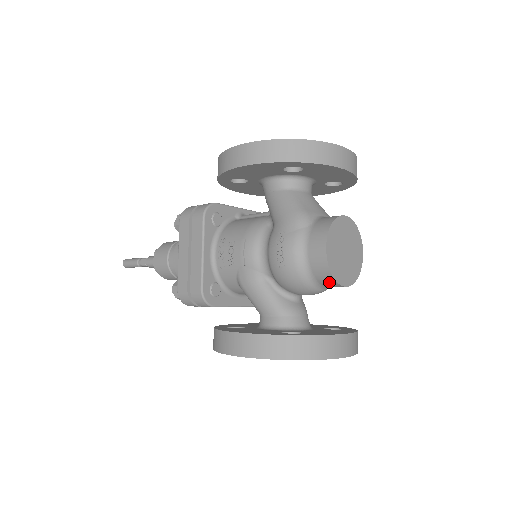
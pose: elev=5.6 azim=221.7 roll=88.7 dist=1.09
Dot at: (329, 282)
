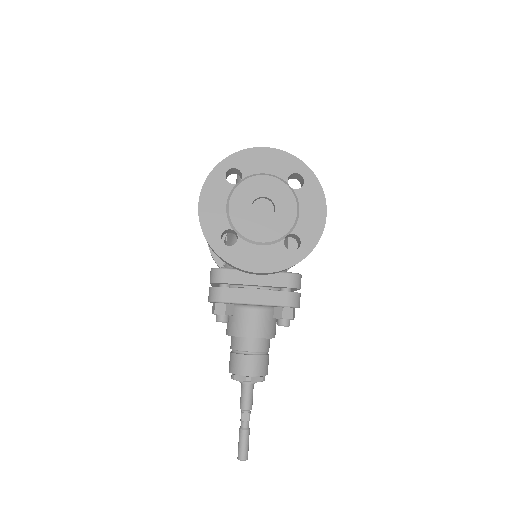
Dot at: occluded
